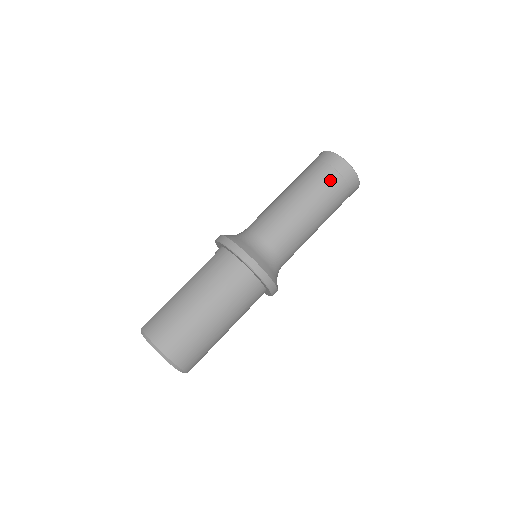
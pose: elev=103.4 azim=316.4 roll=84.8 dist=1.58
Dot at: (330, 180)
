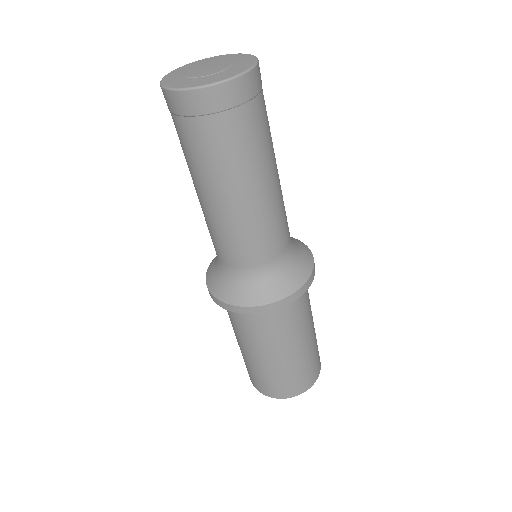
Dot at: (191, 138)
